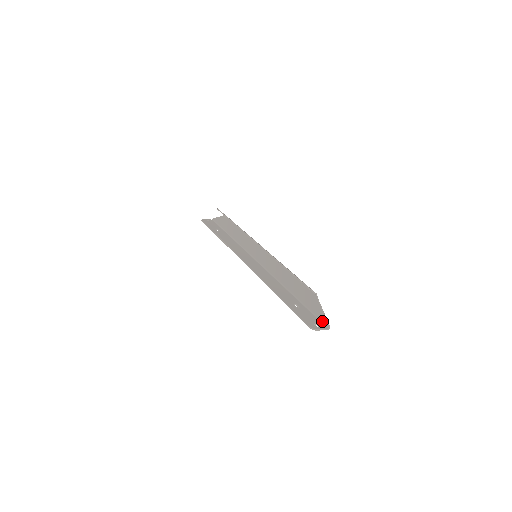
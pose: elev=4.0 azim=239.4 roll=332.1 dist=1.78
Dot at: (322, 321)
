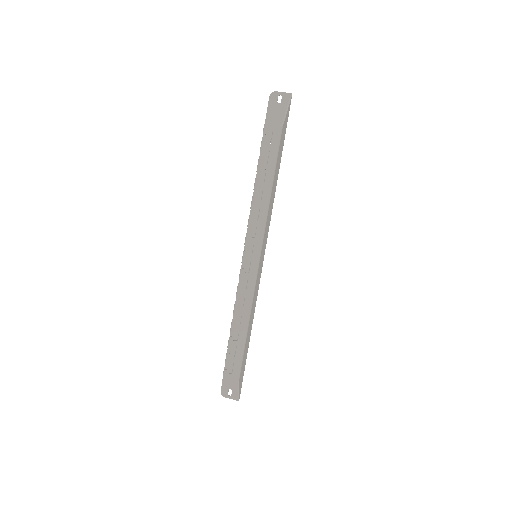
Dot at: occluded
